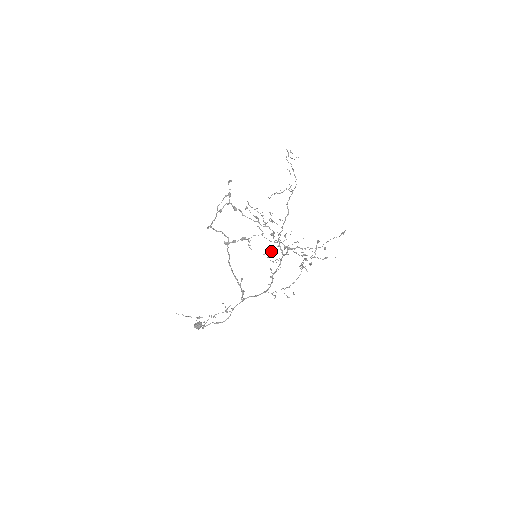
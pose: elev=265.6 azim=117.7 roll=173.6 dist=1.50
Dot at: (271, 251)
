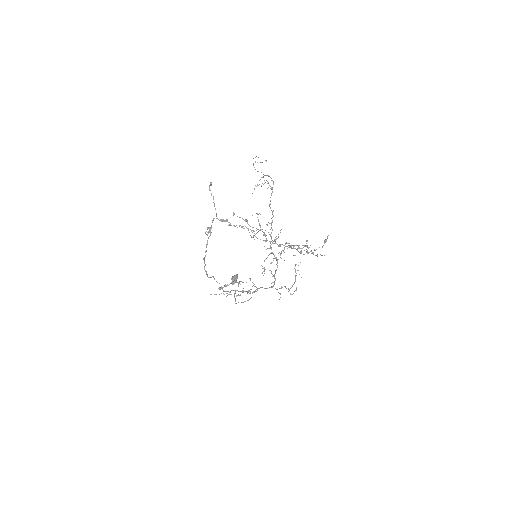
Dot at: occluded
